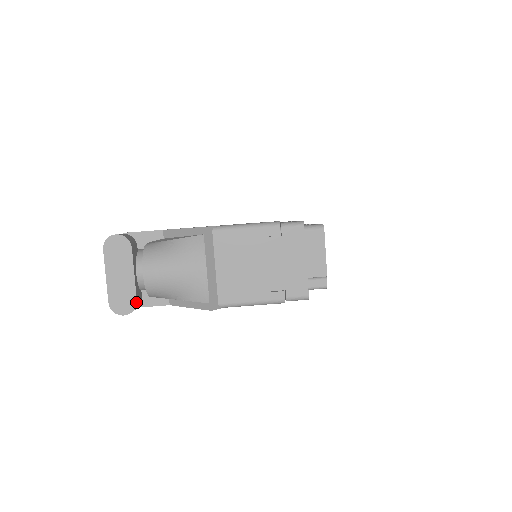
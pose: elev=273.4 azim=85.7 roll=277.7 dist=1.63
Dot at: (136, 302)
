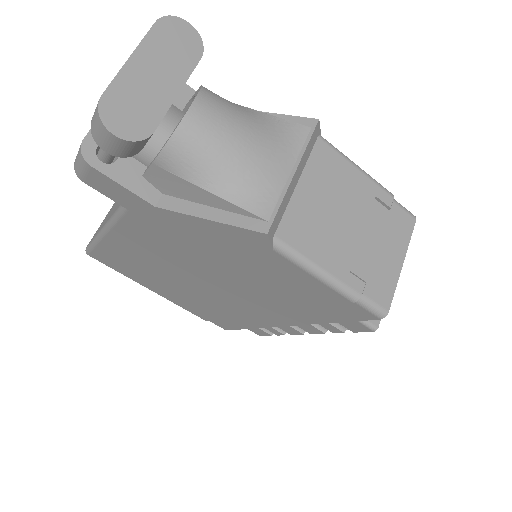
Dot at: (151, 132)
